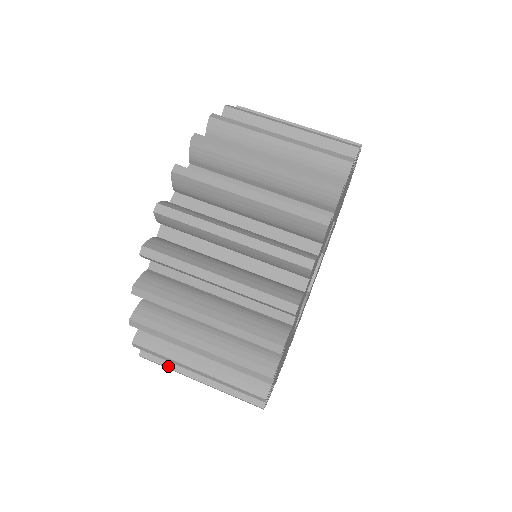
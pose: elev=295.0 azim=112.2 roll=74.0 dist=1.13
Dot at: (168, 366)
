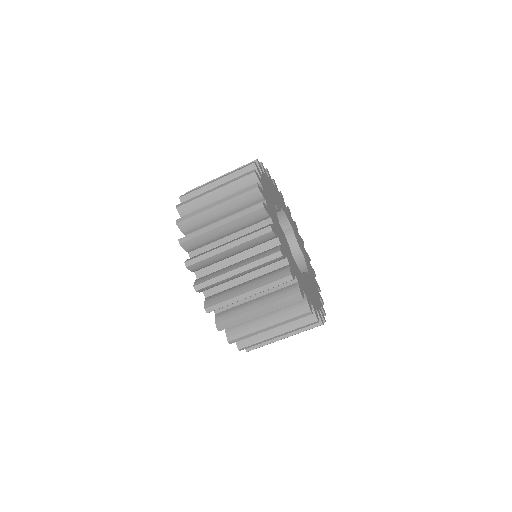
Dot at: occluded
